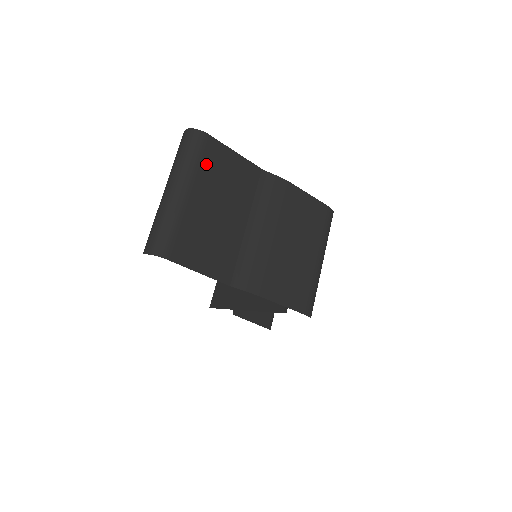
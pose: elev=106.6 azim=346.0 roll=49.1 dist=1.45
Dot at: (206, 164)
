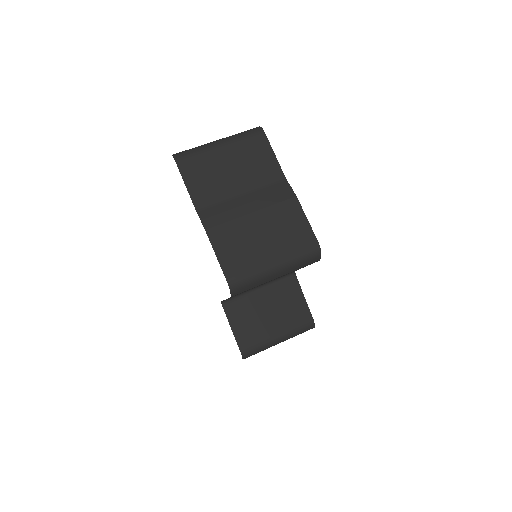
Dot at: (248, 144)
